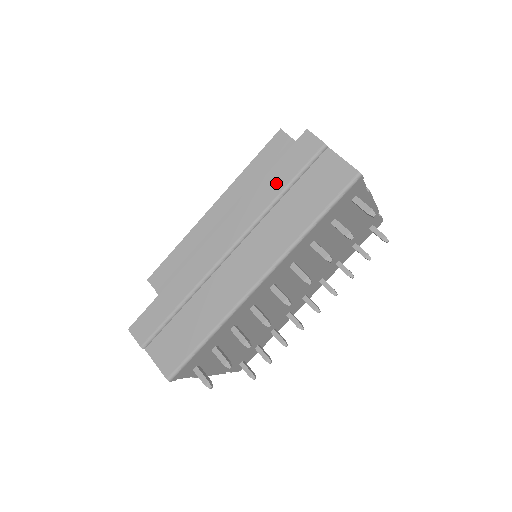
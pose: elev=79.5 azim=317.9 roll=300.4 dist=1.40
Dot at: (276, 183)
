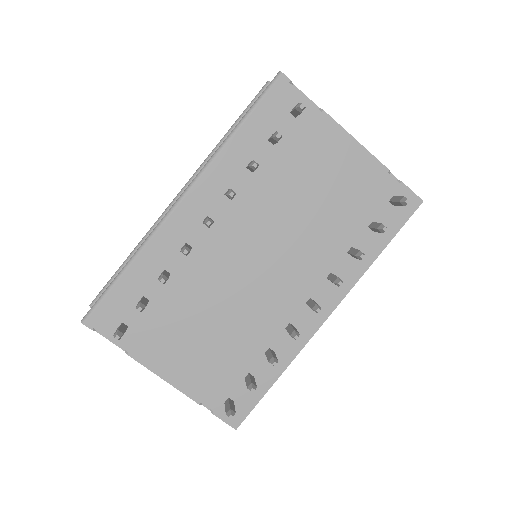
Dot at: occluded
